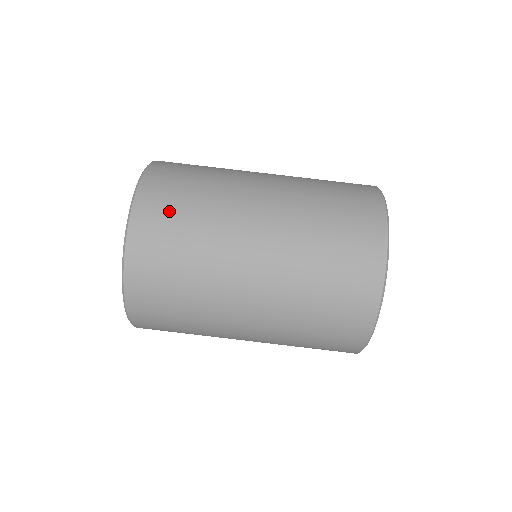
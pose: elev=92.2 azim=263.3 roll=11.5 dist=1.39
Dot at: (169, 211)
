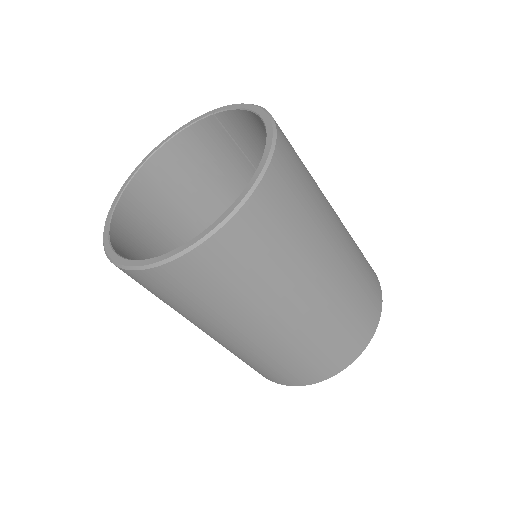
Dot at: (297, 178)
